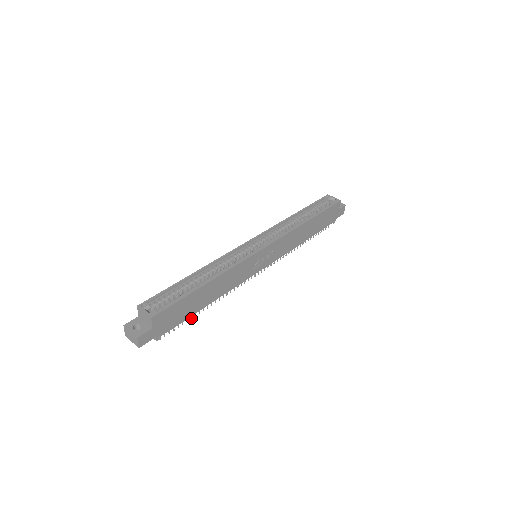
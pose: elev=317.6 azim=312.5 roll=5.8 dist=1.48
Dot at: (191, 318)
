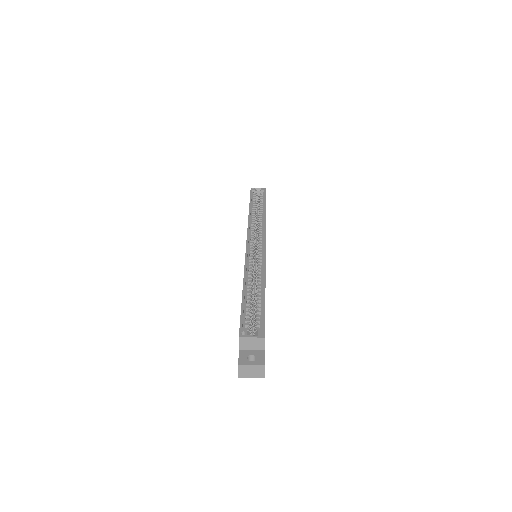
Dot at: occluded
